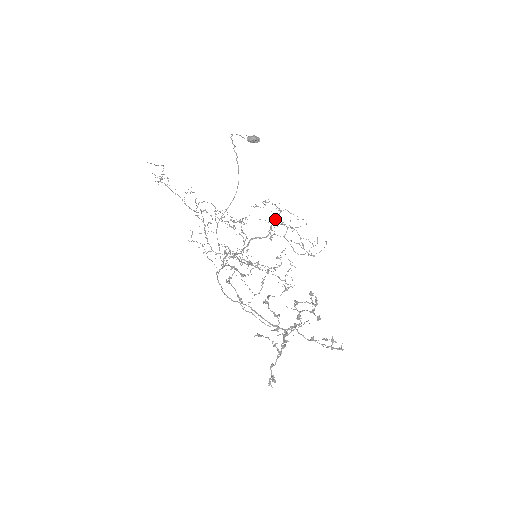
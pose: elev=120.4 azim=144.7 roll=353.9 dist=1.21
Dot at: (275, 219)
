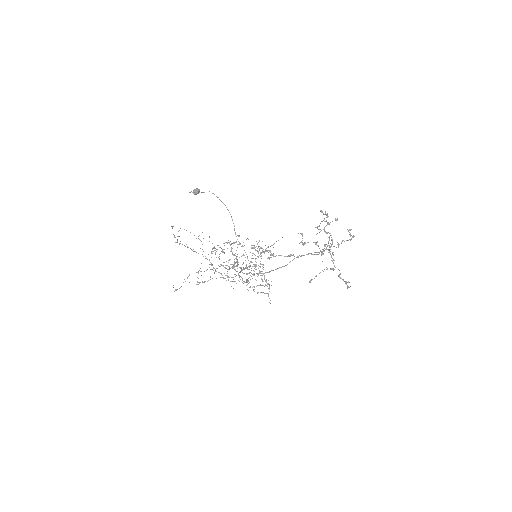
Dot at: (231, 248)
